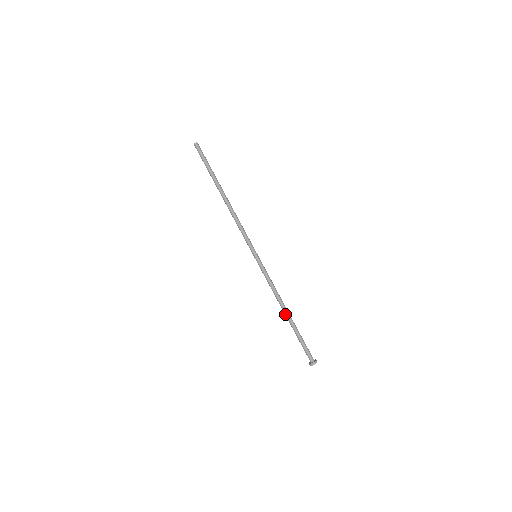
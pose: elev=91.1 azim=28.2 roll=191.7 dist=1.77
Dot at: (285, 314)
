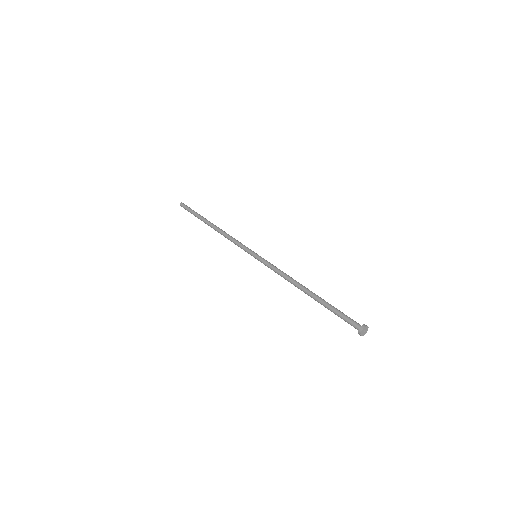
Dot at: (307, 290)
